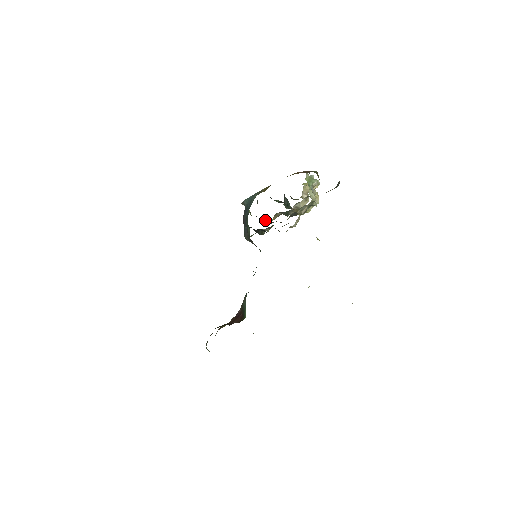
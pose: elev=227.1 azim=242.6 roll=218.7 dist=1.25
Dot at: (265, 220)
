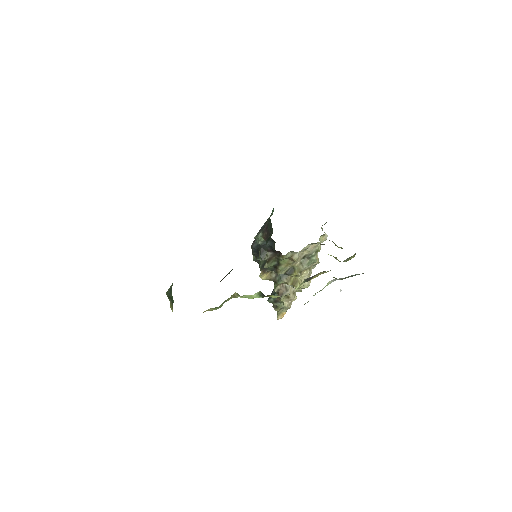
Dot at: occluded
